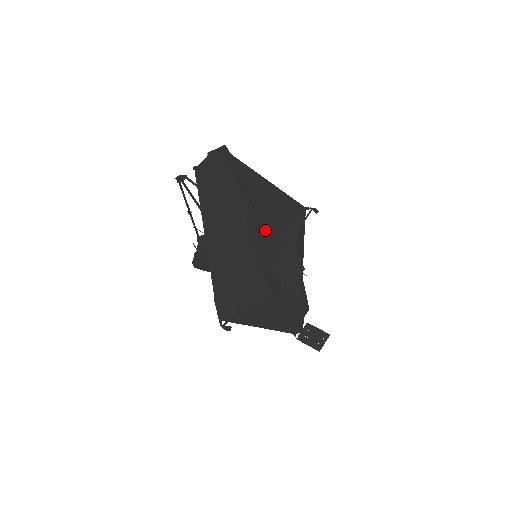
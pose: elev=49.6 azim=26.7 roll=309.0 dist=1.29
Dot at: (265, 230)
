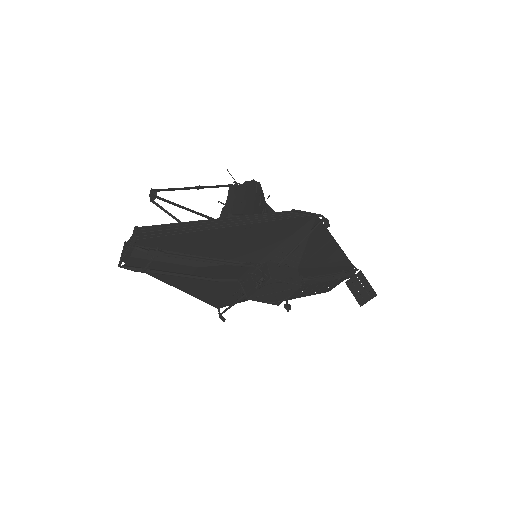
Dot at: (237, 266)
